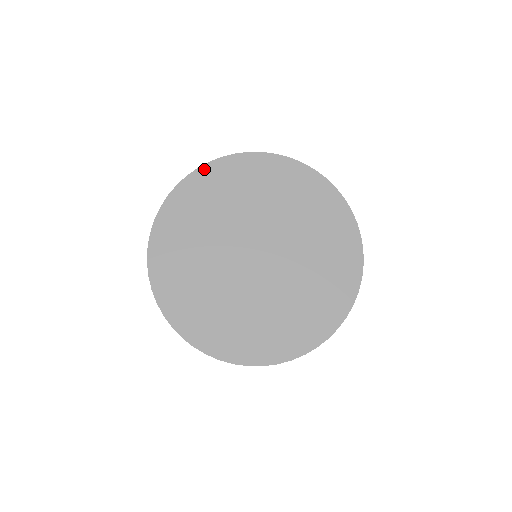
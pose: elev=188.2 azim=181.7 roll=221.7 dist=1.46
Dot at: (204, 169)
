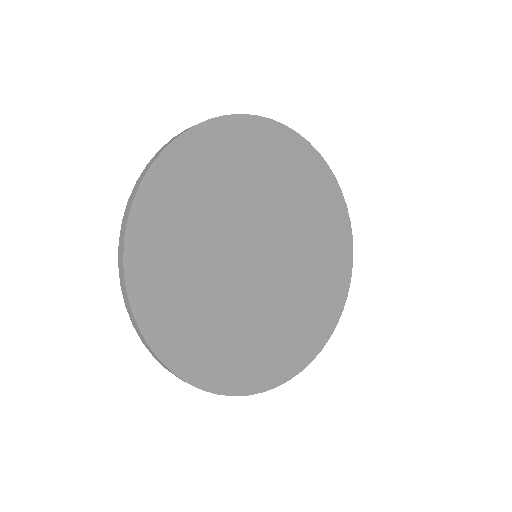
Dot at: (151, 178)
